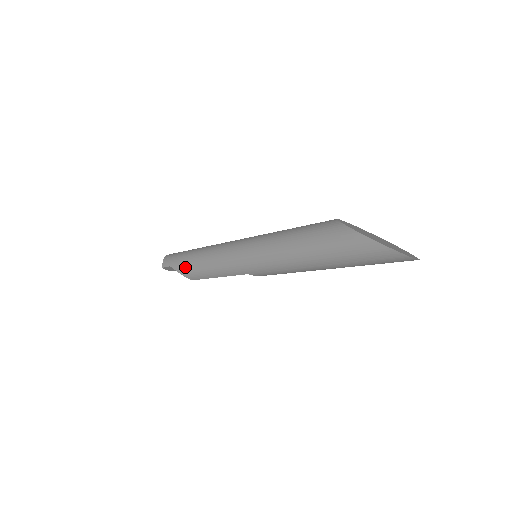
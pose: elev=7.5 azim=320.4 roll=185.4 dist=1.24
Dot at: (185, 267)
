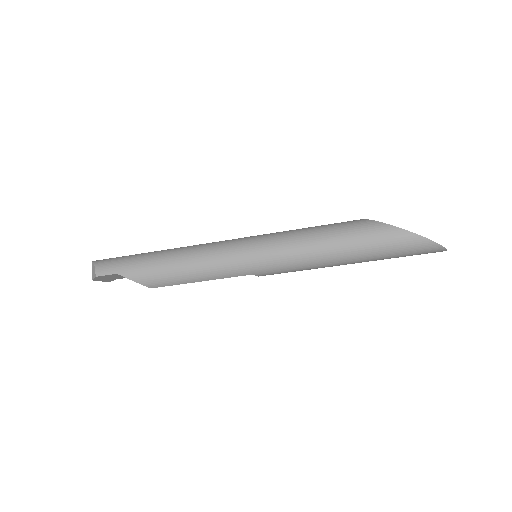
Dot at: (147, 273)
